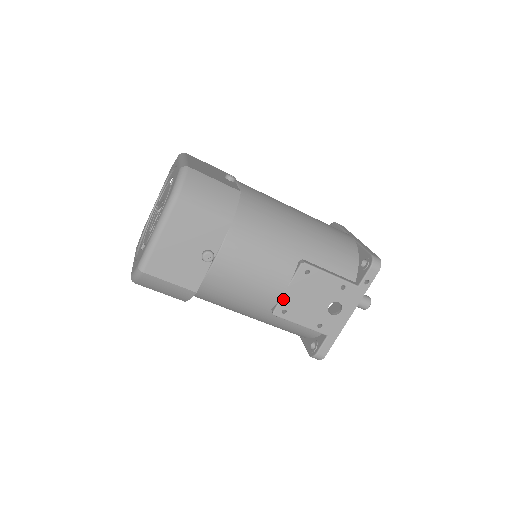
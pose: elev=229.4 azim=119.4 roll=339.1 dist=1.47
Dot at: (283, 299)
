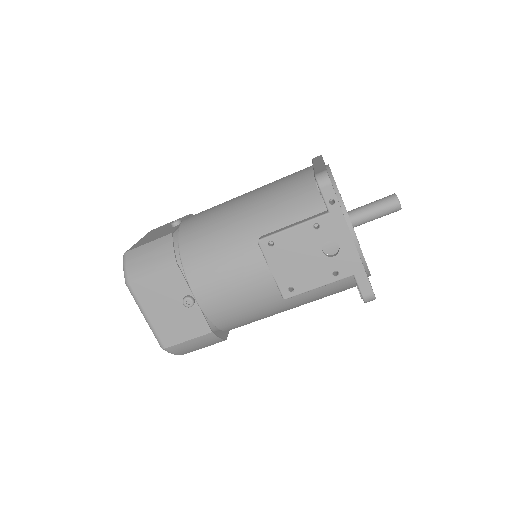
Dot at: (278, 281)
